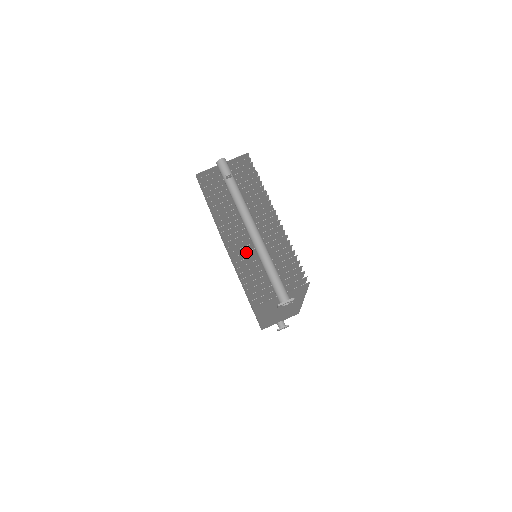
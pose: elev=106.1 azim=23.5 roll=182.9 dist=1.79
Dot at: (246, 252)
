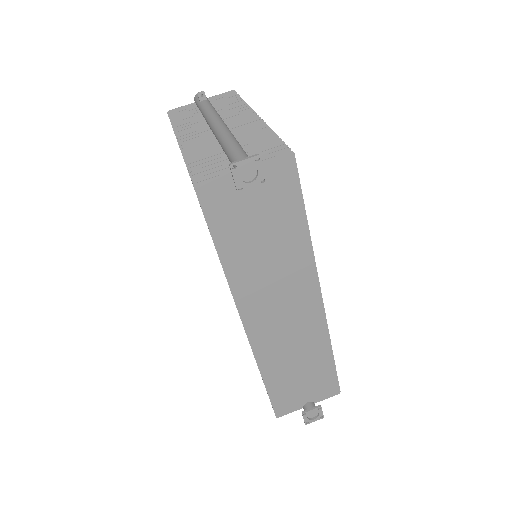
Dot at: (204, 146)
